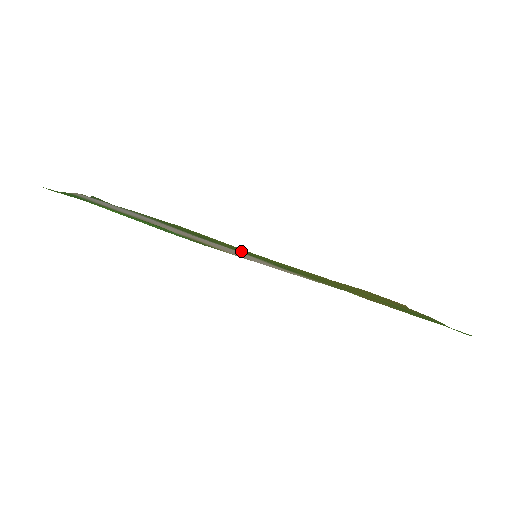
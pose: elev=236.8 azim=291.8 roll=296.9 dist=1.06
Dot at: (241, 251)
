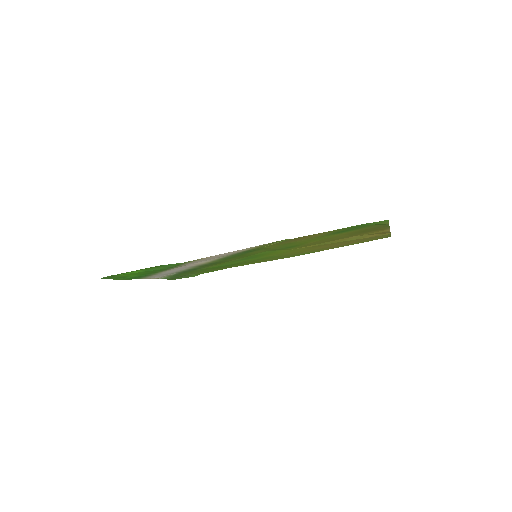
Dot at: (235, 257)
